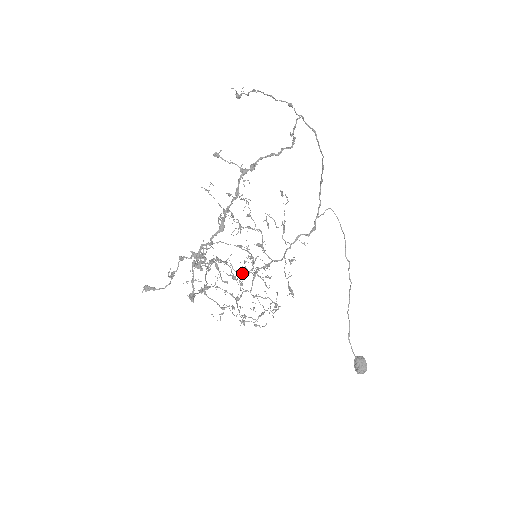
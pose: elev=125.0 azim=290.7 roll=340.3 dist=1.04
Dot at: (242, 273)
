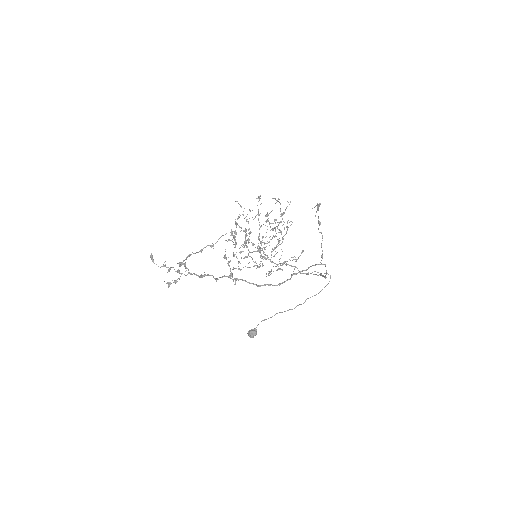
Dot at: (258, 239)
